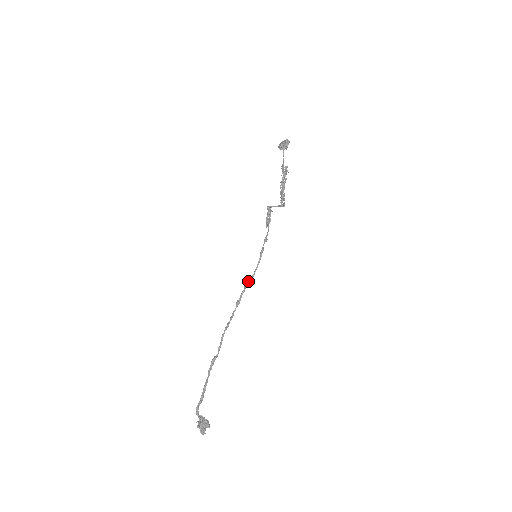
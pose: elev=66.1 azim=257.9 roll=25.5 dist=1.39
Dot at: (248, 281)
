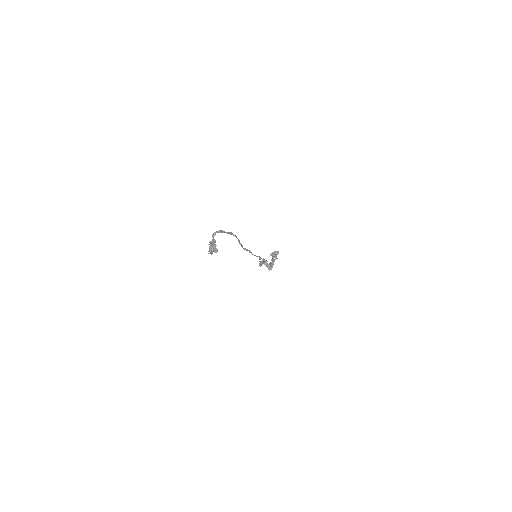
Dot at: (251, 253)
